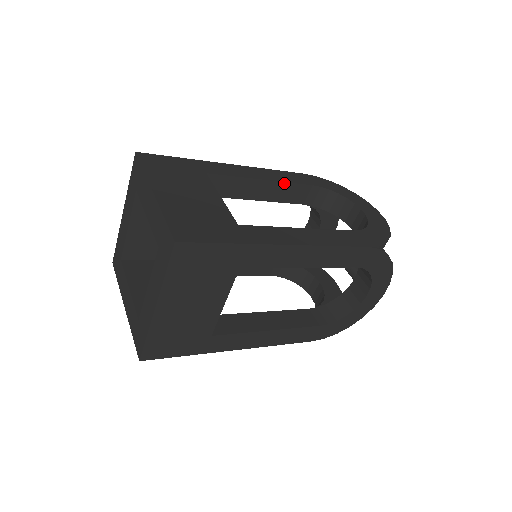
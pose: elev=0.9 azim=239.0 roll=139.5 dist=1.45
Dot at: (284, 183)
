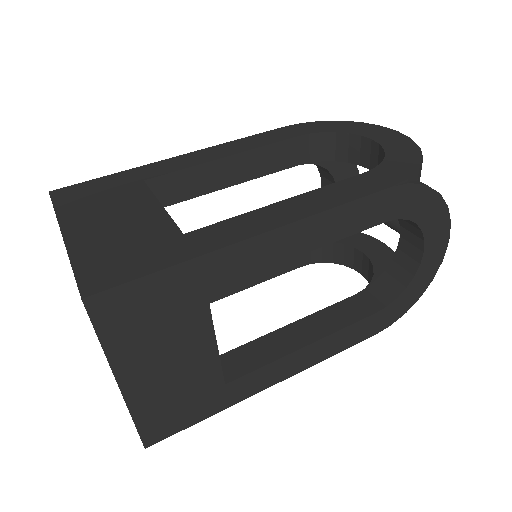
Dot at: (256, 150)
